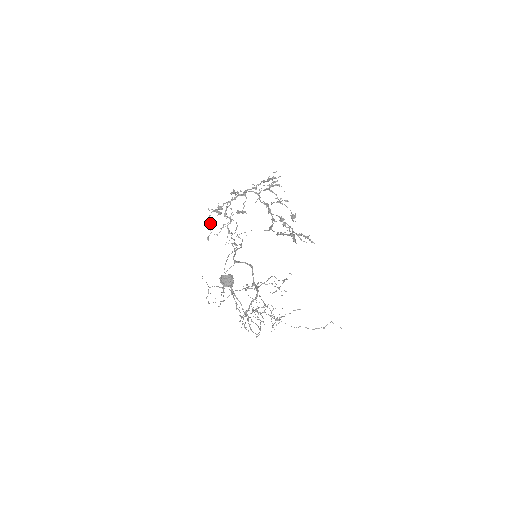
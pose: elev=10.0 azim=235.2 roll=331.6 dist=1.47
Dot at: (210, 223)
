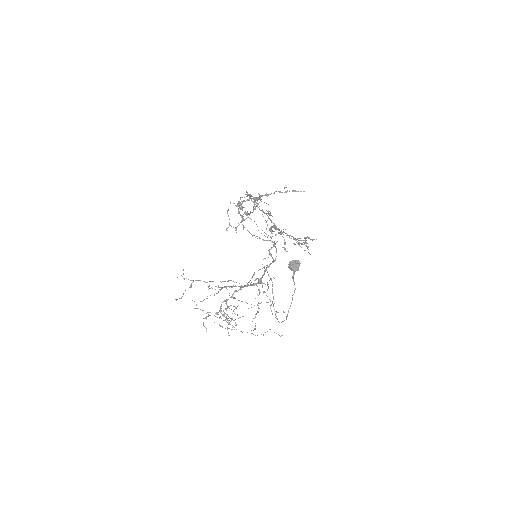
Dot at: (228, 216)
